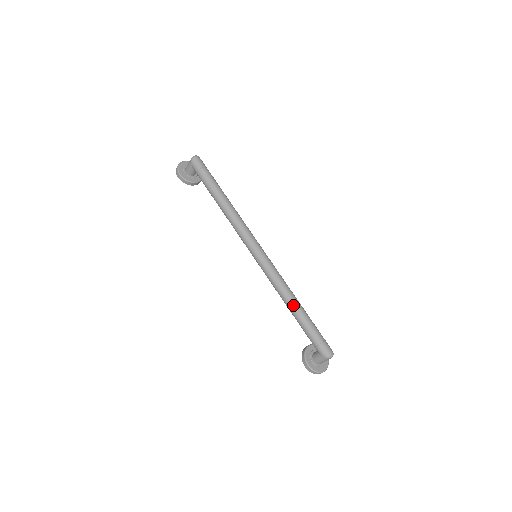
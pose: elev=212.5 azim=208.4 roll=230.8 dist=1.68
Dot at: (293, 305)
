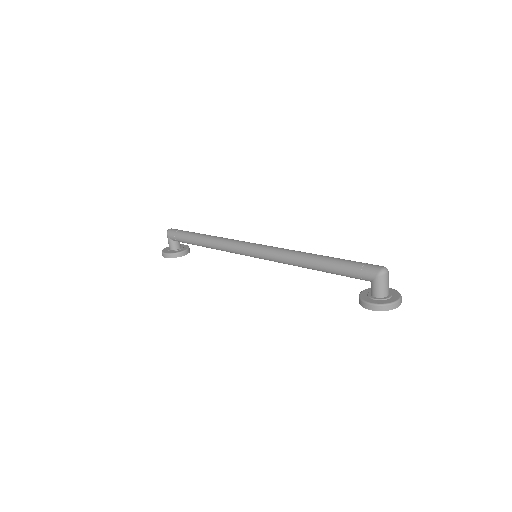
Dot at: (310, 258)
